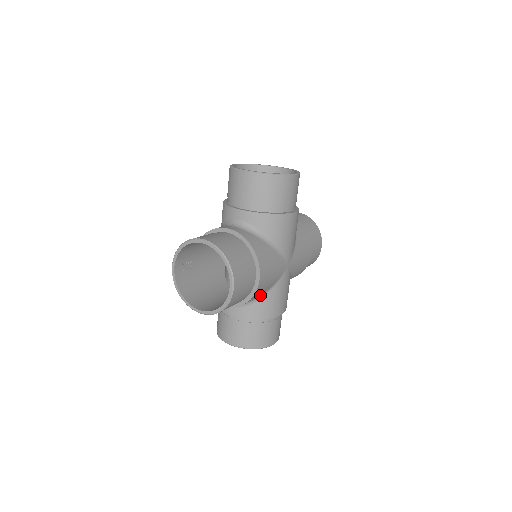
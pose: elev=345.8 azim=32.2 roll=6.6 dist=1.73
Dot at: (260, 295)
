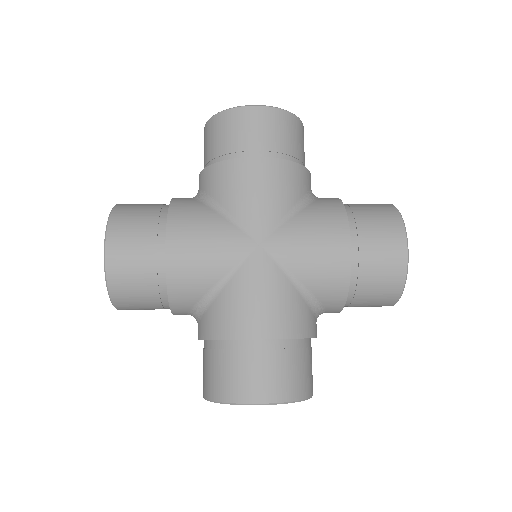
Dot at: (208, 293)
